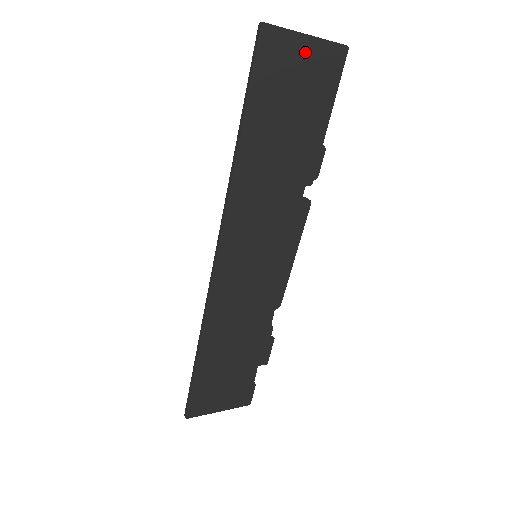
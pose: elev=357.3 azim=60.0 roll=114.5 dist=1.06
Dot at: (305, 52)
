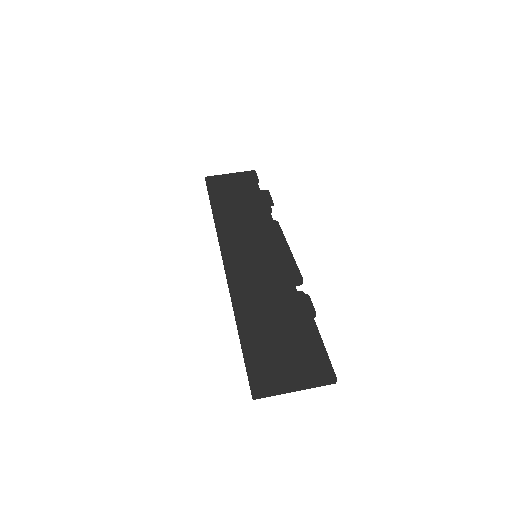
Dot at: (293, 380)
